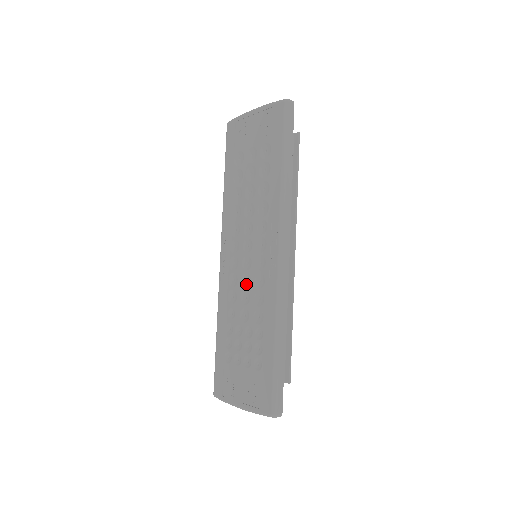
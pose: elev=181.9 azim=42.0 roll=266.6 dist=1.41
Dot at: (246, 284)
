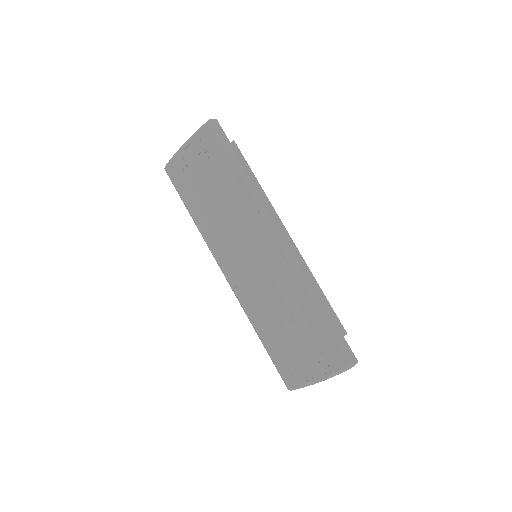
Dot at: (263, 282)
